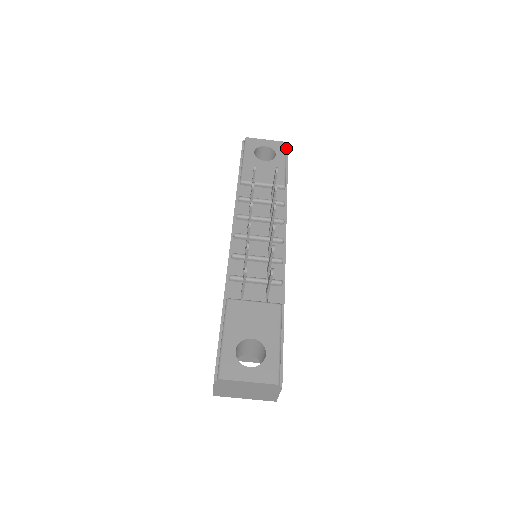
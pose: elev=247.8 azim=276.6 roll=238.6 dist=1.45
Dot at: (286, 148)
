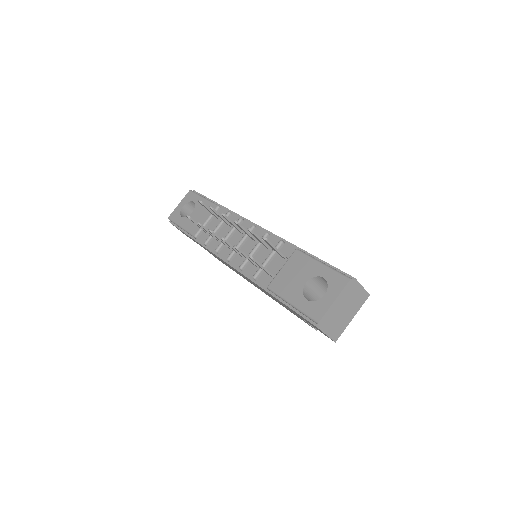
Dot at: (194, 192)
